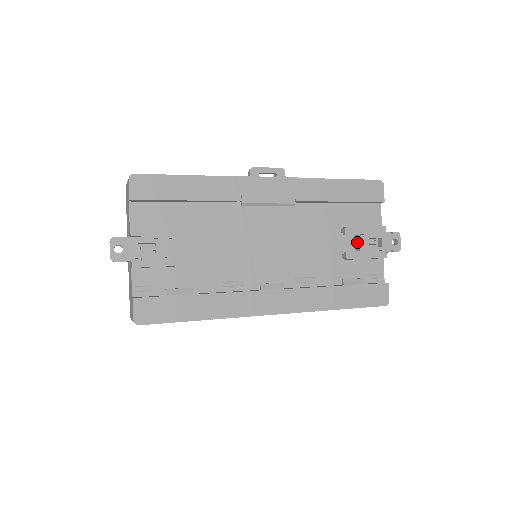
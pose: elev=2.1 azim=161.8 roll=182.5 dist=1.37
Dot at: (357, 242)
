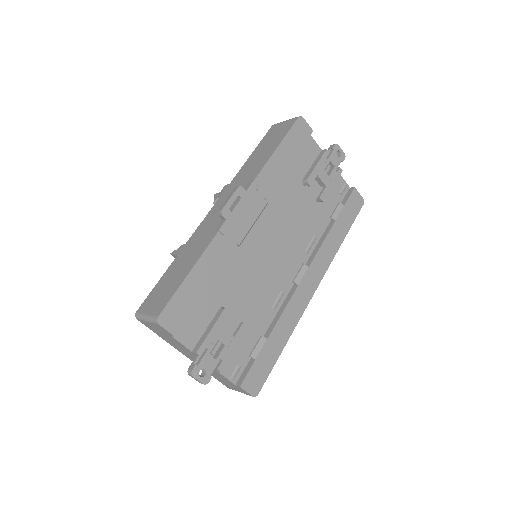
Dot at: (319, 181)
